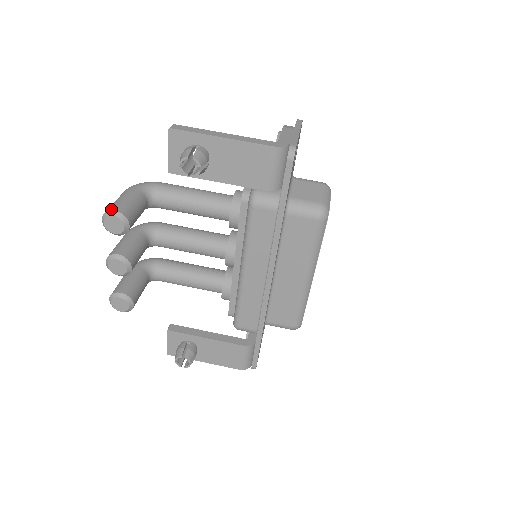
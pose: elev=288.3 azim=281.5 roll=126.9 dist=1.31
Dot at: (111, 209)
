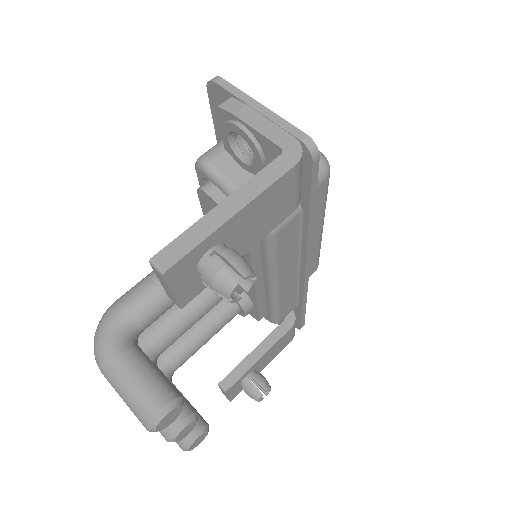
Dot at: (152, 413)
